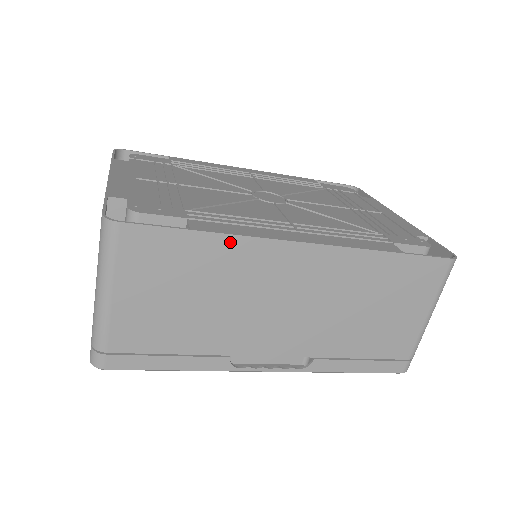
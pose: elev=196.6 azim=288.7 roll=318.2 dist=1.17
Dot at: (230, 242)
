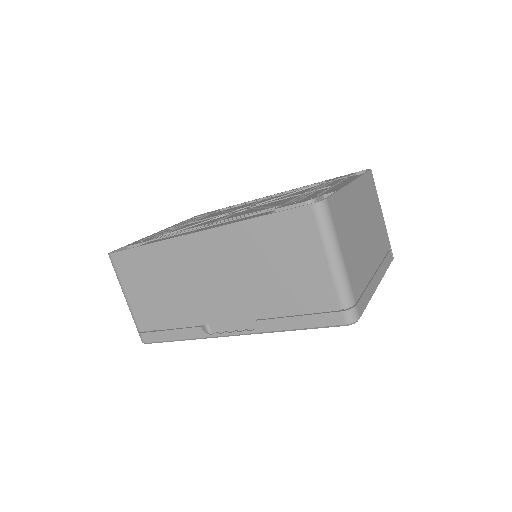
Dot at: (158, 247)
